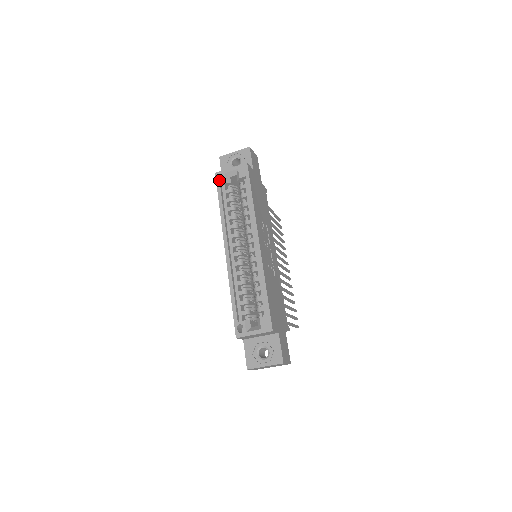
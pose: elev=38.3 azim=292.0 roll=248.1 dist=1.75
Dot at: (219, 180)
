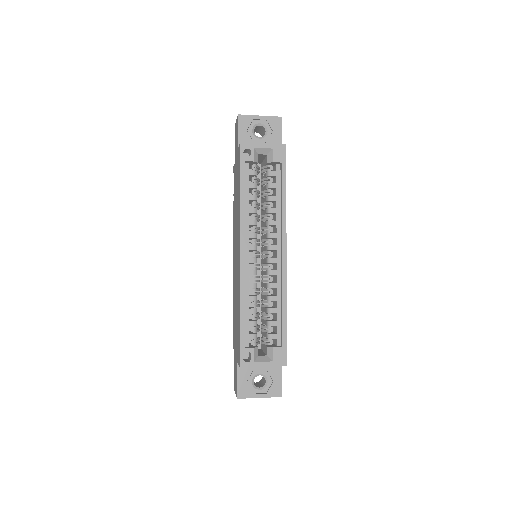
Dot at: (243, 153)
